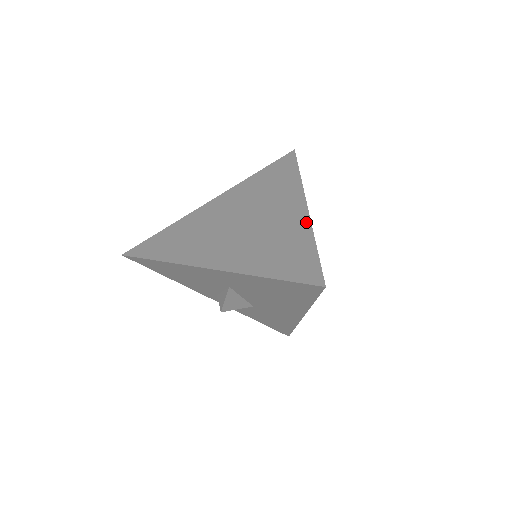
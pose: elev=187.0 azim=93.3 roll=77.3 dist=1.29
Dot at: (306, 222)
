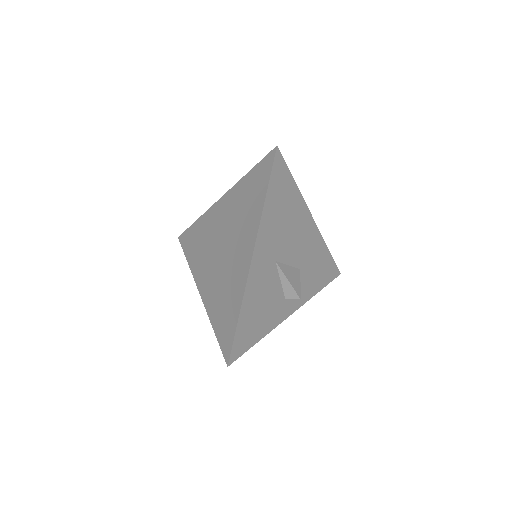
Dot at: (244, 283)
